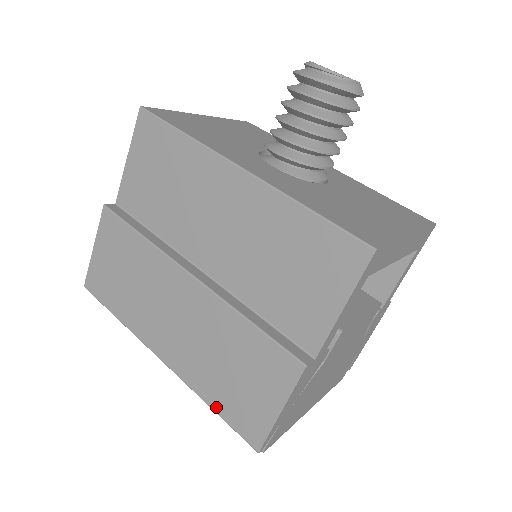
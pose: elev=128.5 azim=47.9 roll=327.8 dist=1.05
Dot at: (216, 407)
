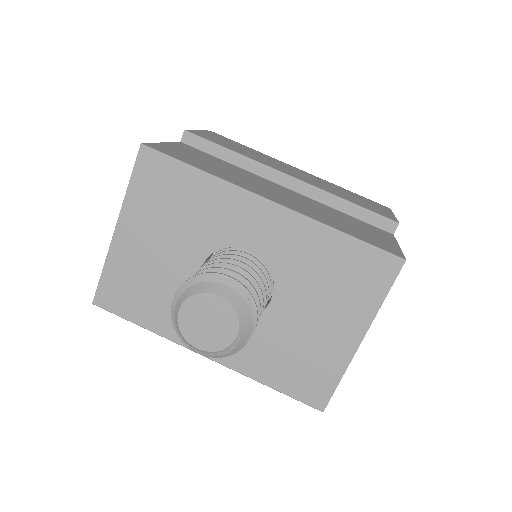
Dot at: occluded
